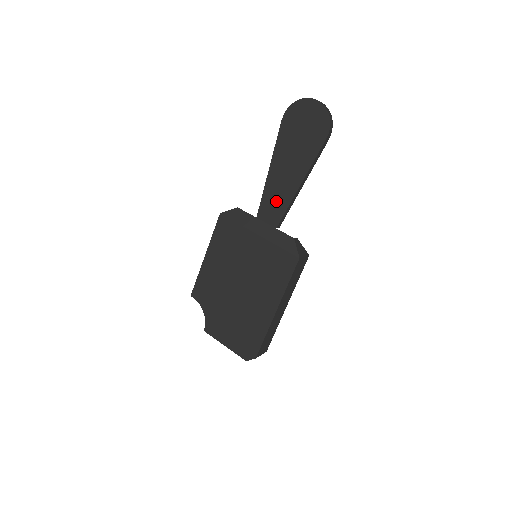
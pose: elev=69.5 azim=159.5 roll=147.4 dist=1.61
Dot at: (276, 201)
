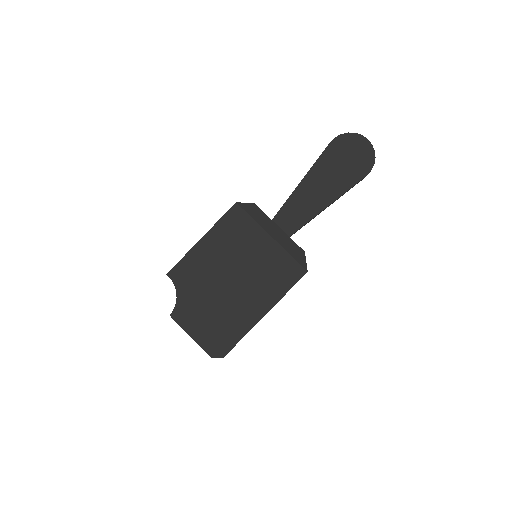
Dot at: (298, 212)
